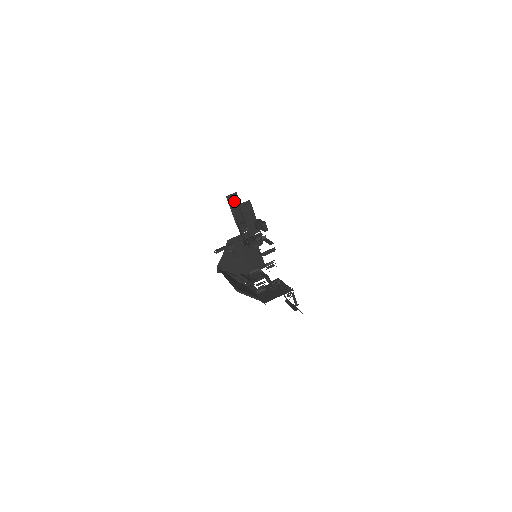
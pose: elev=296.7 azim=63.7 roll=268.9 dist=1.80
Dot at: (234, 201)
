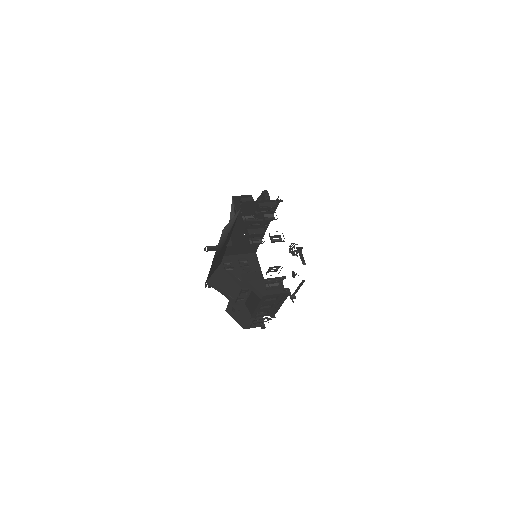
Dot at: occluded
